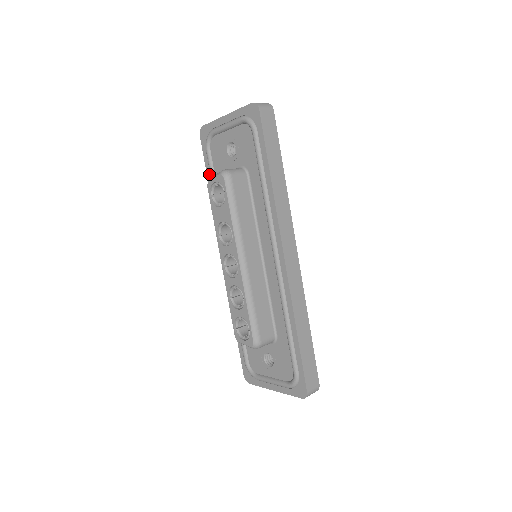
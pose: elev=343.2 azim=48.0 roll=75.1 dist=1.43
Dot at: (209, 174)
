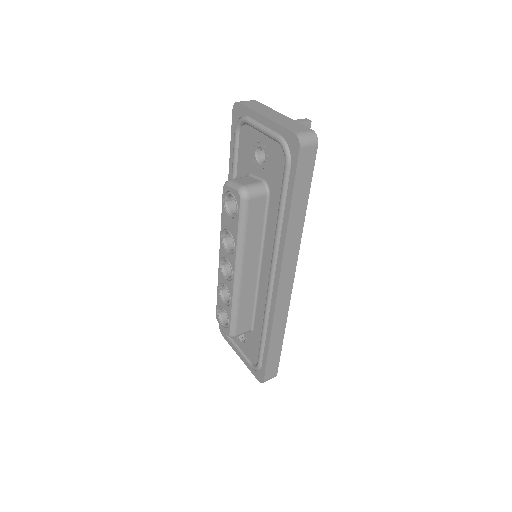
Dot at: (232, 155)
